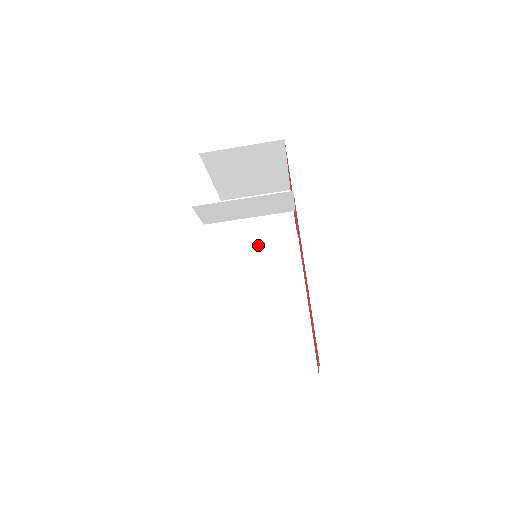
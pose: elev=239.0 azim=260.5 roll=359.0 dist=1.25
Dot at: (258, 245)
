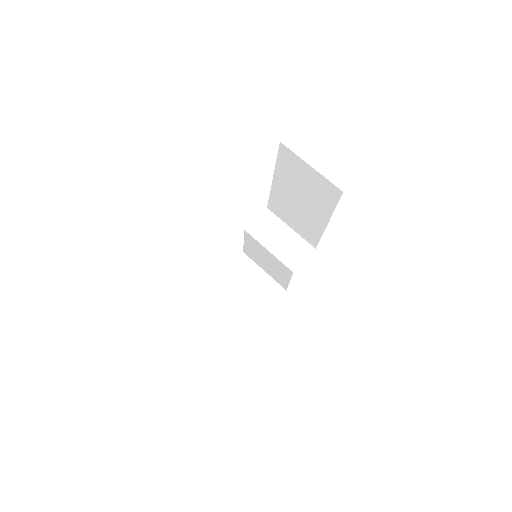
Dot at: occluded
